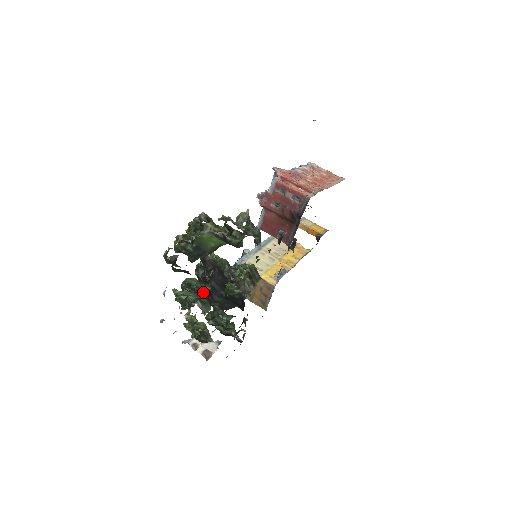
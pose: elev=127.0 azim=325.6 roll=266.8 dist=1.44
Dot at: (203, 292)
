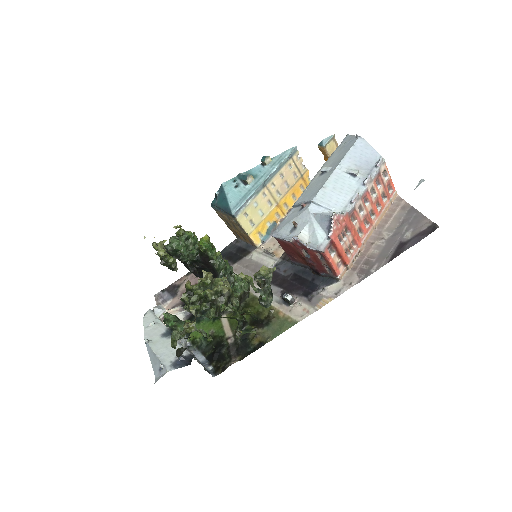
Dot at: (187, 264)
